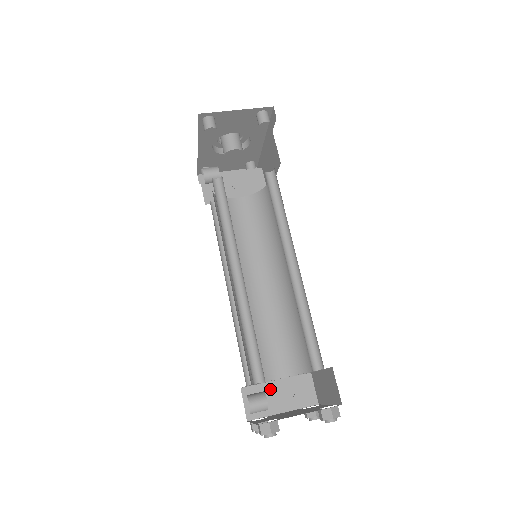
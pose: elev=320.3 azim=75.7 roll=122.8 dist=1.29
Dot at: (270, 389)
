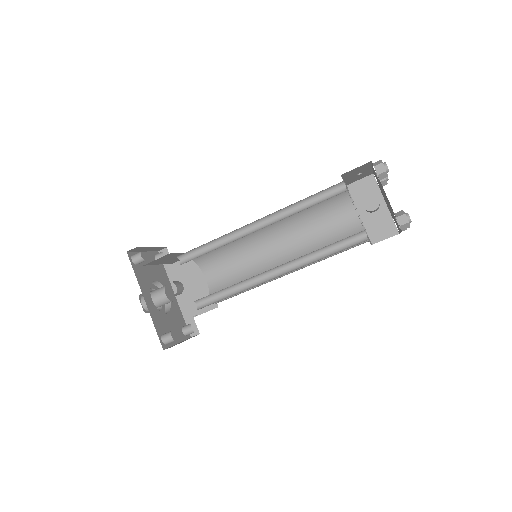
Dot at: occluded
